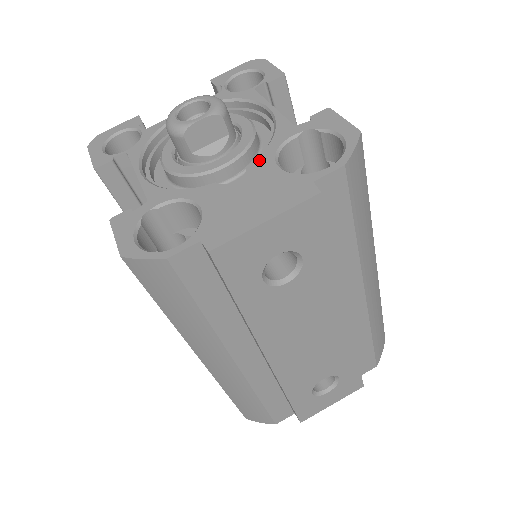
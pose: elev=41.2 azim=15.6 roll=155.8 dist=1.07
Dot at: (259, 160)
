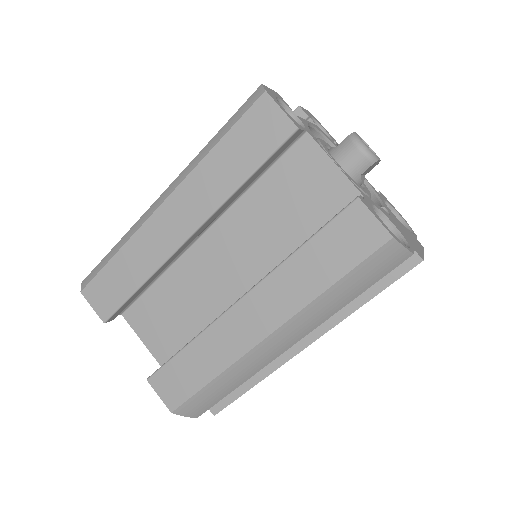
Dot at: (386, 207)
